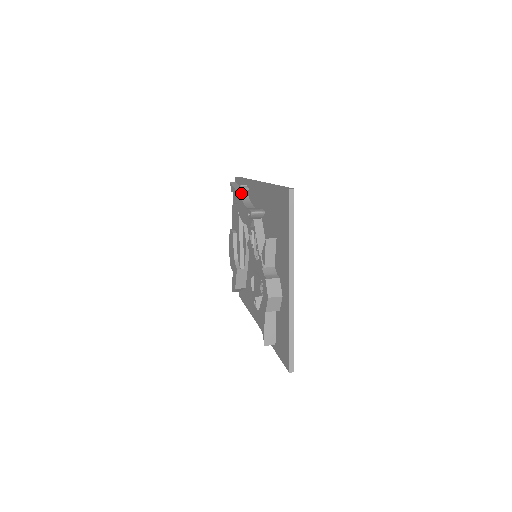
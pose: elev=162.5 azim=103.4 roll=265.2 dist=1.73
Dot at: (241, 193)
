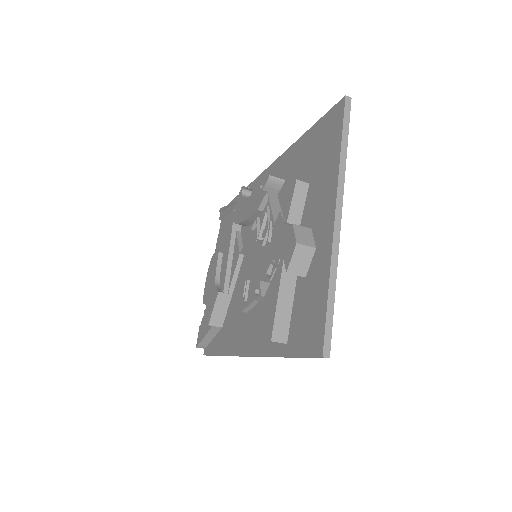
Dot at: (243, 194)
